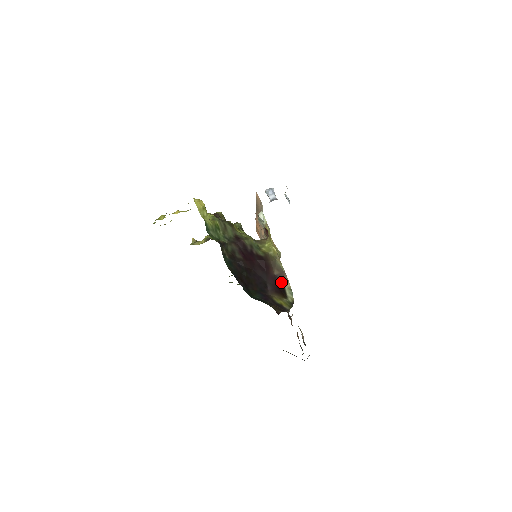
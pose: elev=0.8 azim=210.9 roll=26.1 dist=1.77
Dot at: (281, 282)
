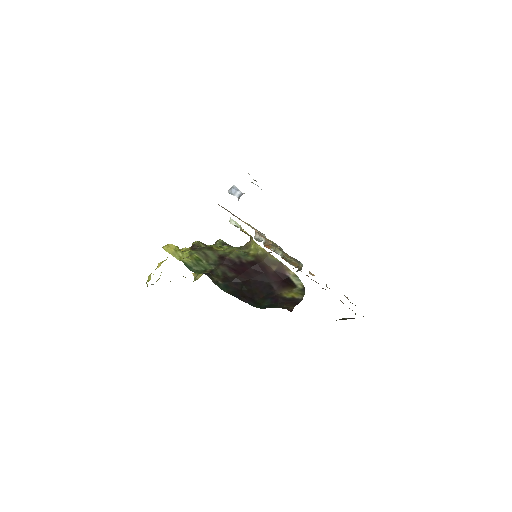
Dot at: (283, 274)
